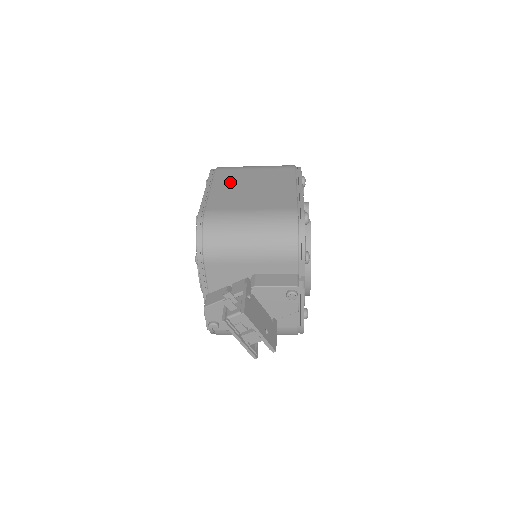
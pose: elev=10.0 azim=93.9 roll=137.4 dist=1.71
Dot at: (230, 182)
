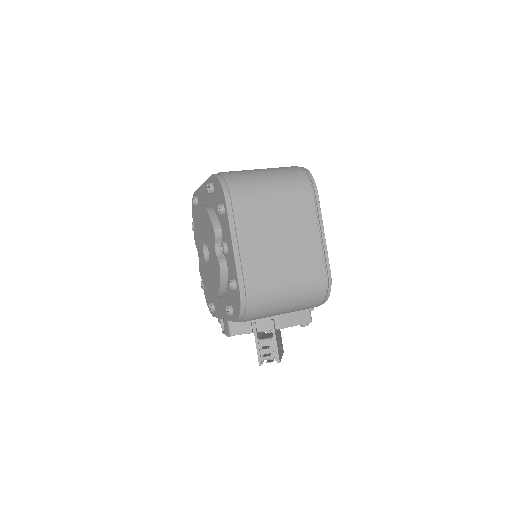
Dot at: (256, 229)
